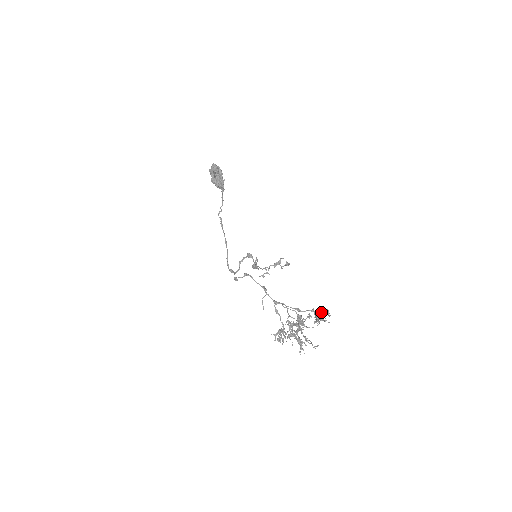
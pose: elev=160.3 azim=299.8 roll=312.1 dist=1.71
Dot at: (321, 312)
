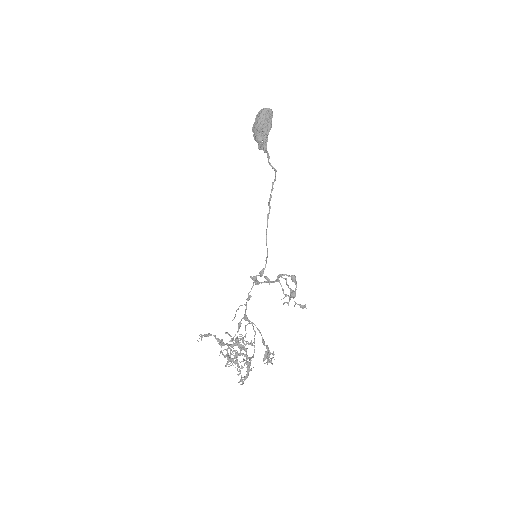
Dot at: (274, 354)
